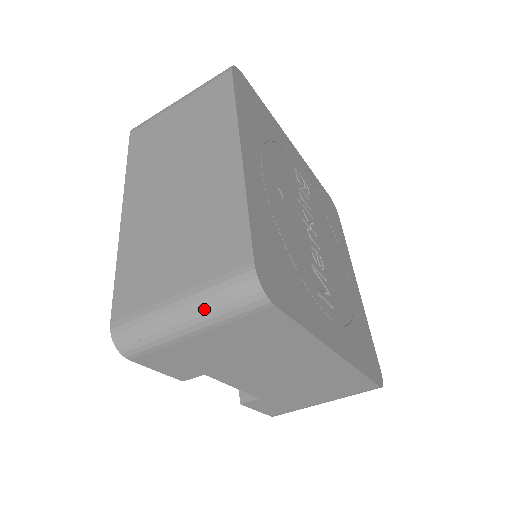
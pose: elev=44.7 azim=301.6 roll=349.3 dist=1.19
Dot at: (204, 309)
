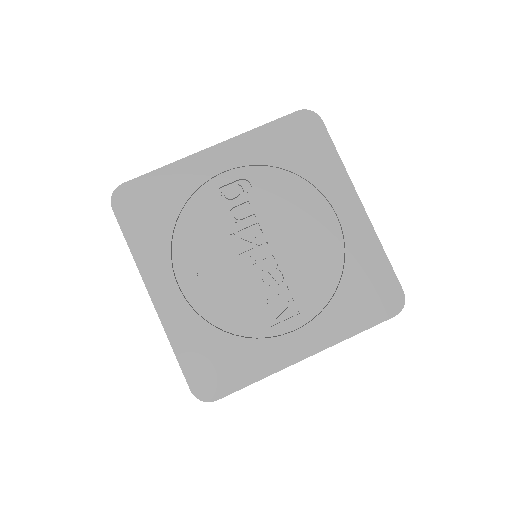
Dot at: occluded
